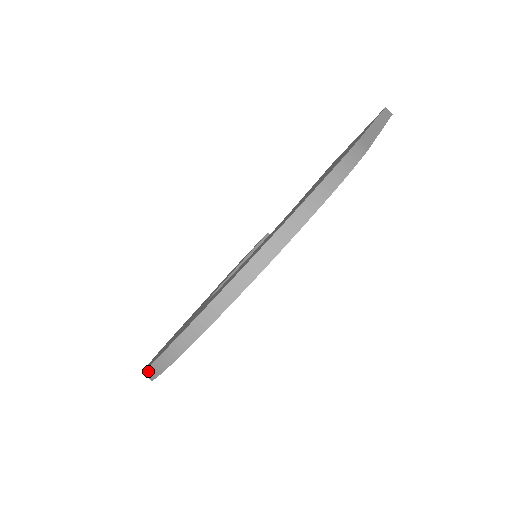
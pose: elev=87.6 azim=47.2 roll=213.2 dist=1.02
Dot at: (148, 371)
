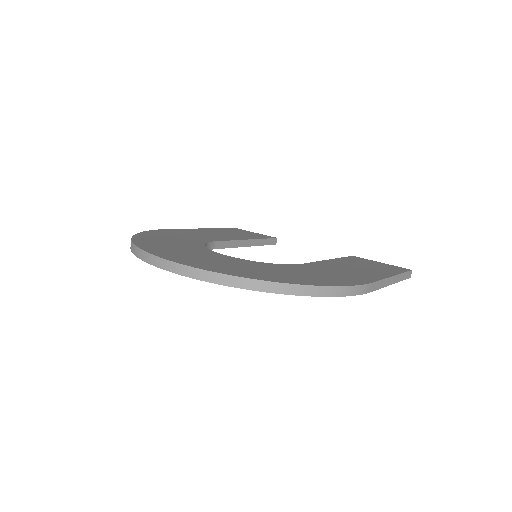
Dot at: (138, 249)
